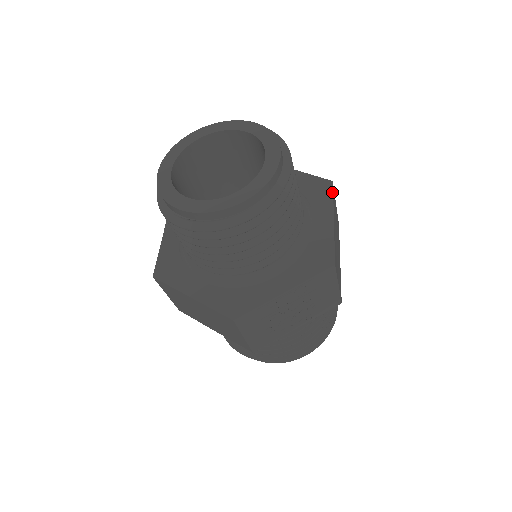
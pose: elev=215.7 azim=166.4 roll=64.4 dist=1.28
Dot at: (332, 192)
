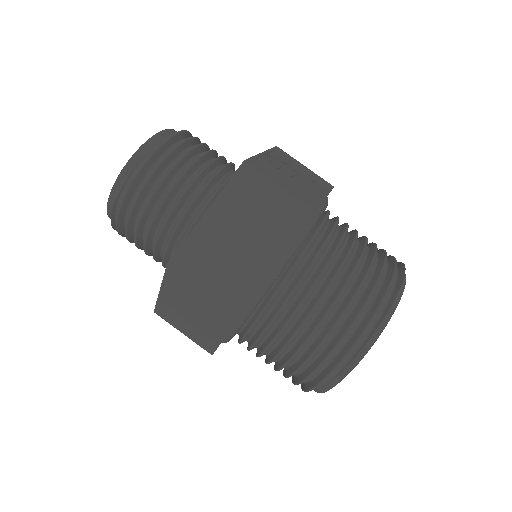
Dot at: occluded
